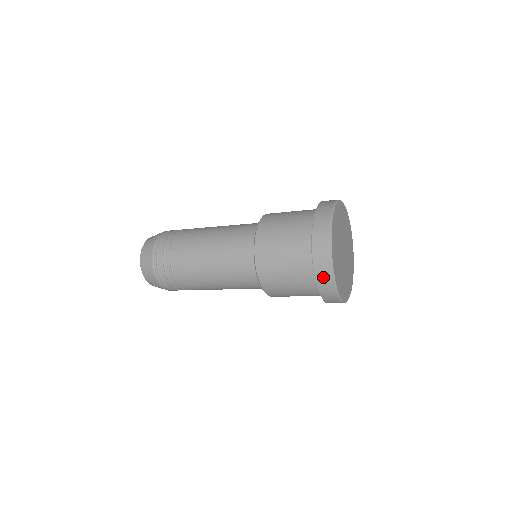
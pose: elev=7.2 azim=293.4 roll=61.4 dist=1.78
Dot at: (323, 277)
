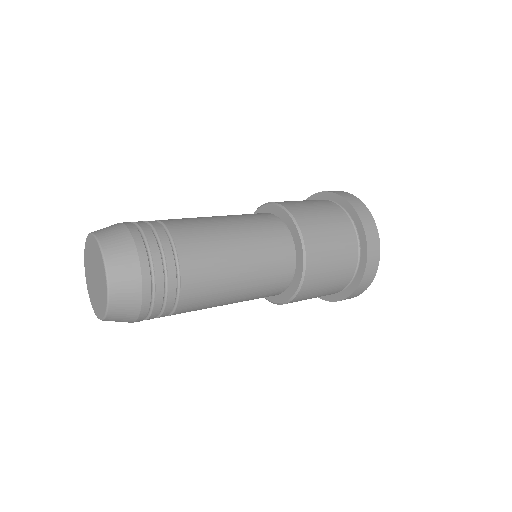
Dot at: (358, 292)
